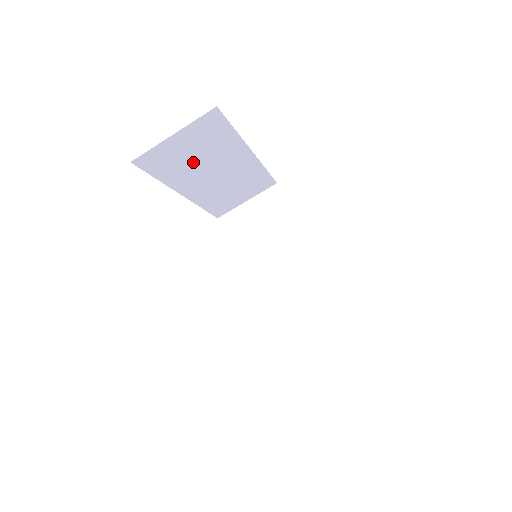
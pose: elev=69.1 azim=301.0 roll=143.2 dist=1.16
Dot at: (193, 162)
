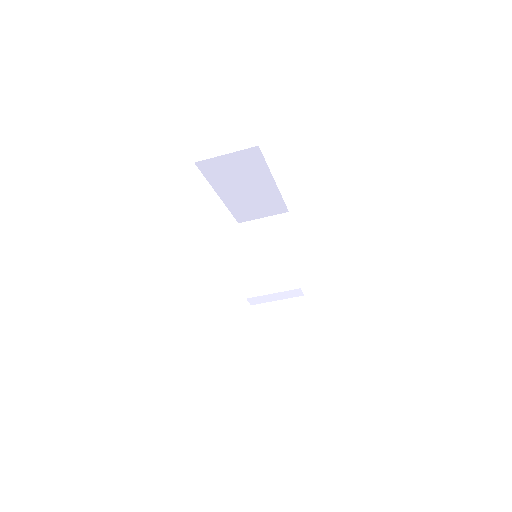
Dot at: occluded
